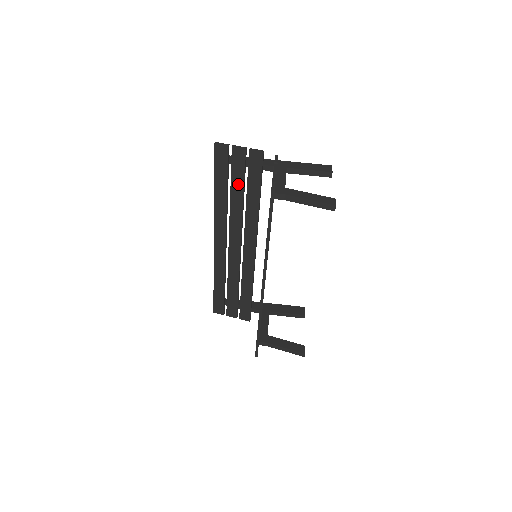
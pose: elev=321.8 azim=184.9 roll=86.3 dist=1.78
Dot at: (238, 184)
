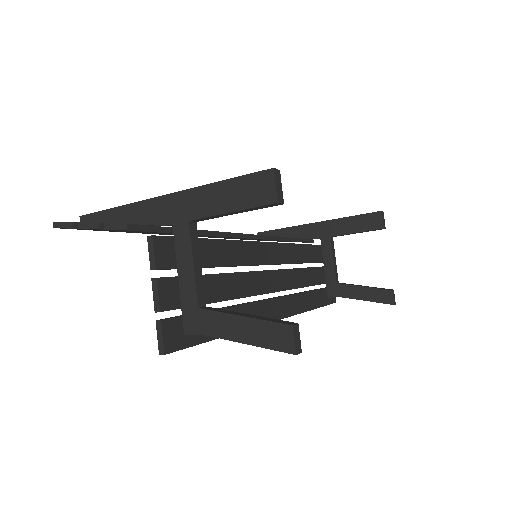
Dot at: occluded
